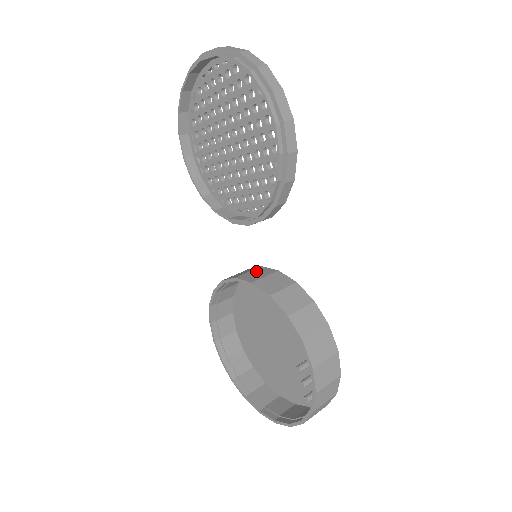
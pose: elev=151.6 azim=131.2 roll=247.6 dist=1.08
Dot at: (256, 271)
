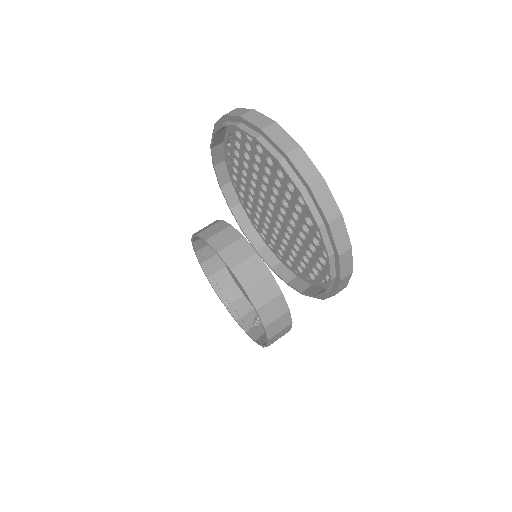
Dot at: (251, 264)
